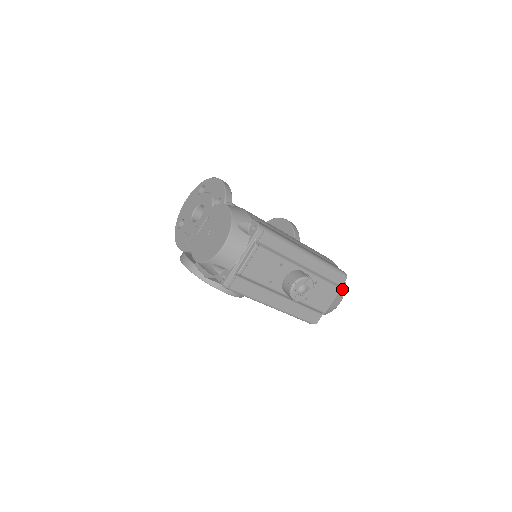
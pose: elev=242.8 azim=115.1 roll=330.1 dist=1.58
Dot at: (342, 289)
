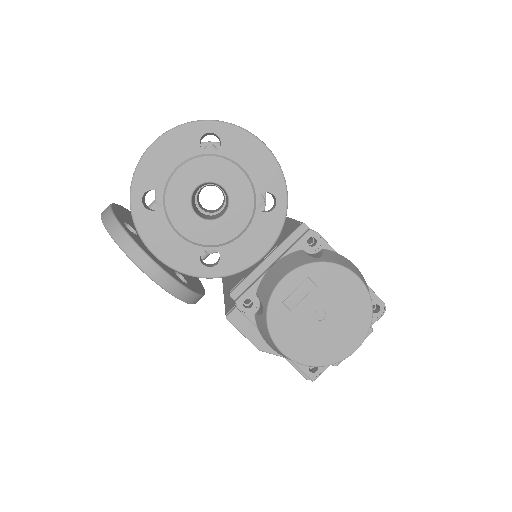
Dot at: occluded
